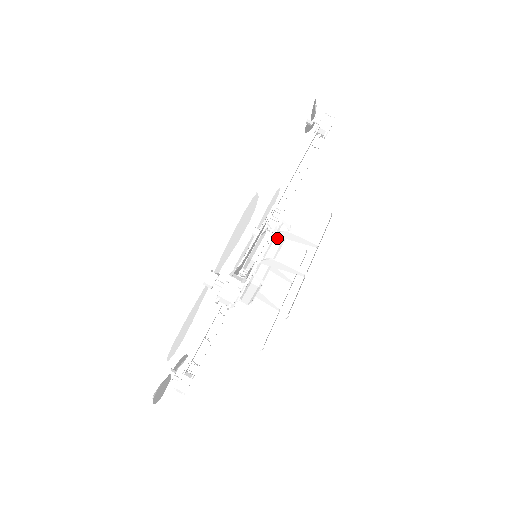
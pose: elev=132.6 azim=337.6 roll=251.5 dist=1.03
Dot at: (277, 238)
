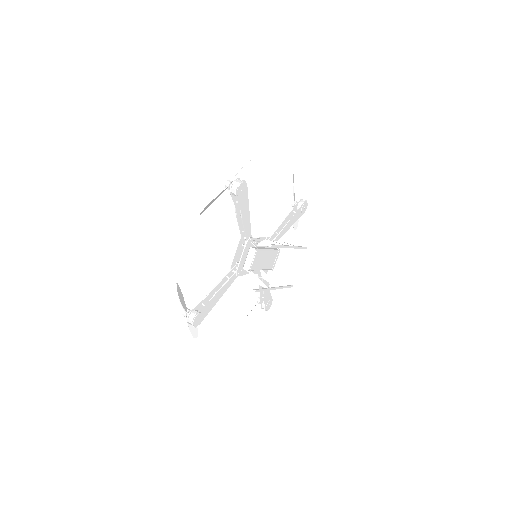
Dot at: (270, 248)
